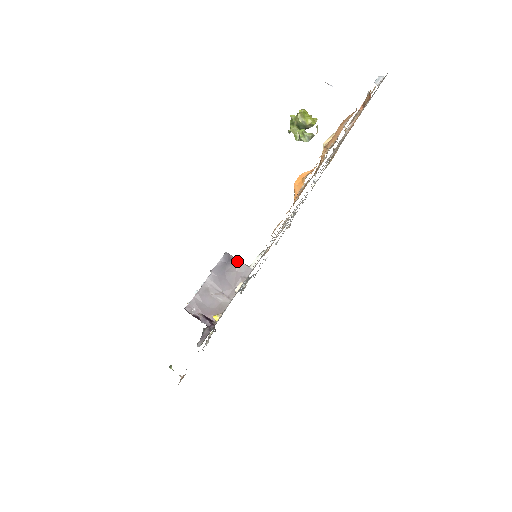
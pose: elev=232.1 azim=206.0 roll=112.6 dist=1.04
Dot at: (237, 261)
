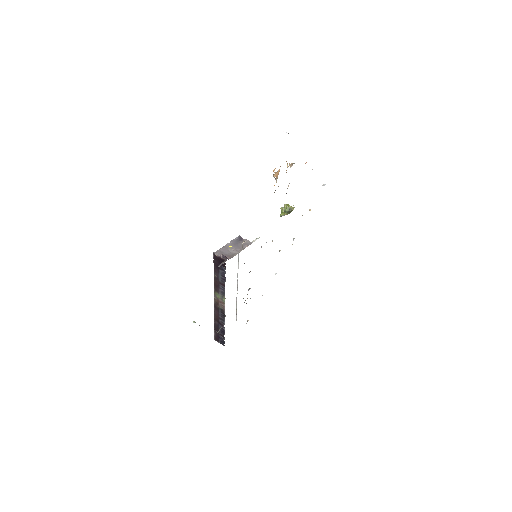
Dot at: (245, 239)
